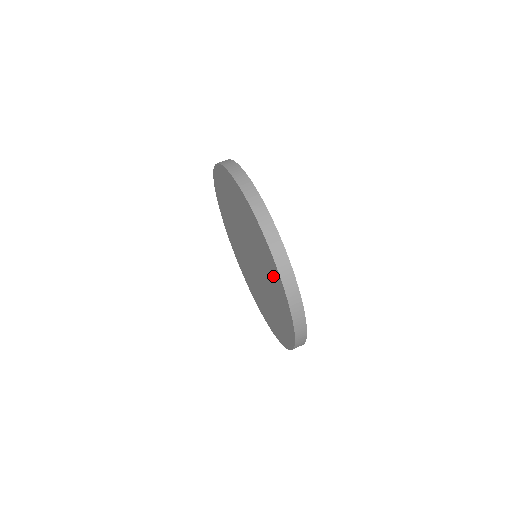
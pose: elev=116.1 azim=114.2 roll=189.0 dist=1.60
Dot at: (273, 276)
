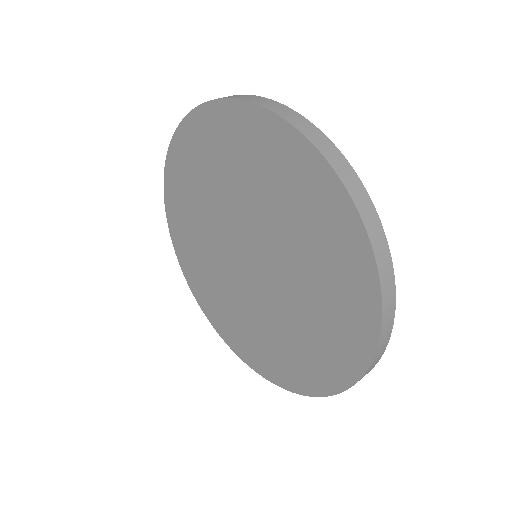
Dot at: (337, 257)
